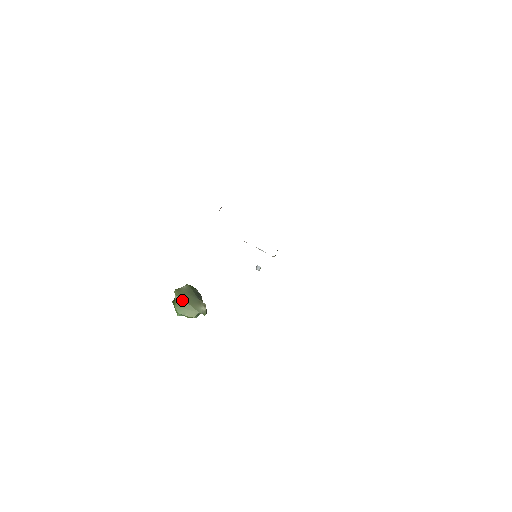
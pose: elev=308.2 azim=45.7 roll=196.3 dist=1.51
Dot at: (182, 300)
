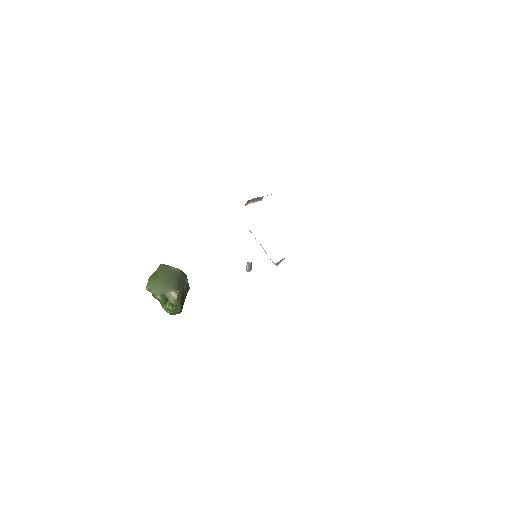
Dot at: (160, 275)
